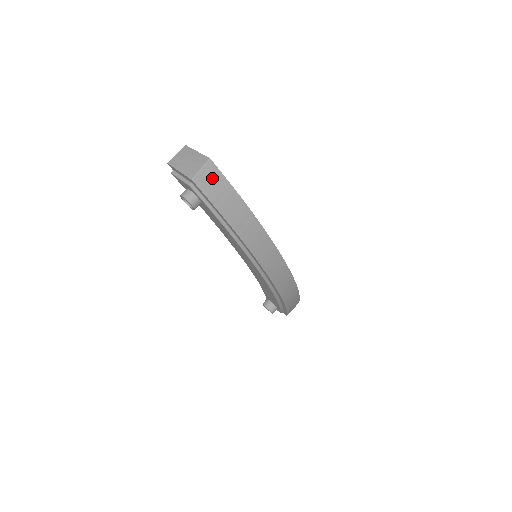
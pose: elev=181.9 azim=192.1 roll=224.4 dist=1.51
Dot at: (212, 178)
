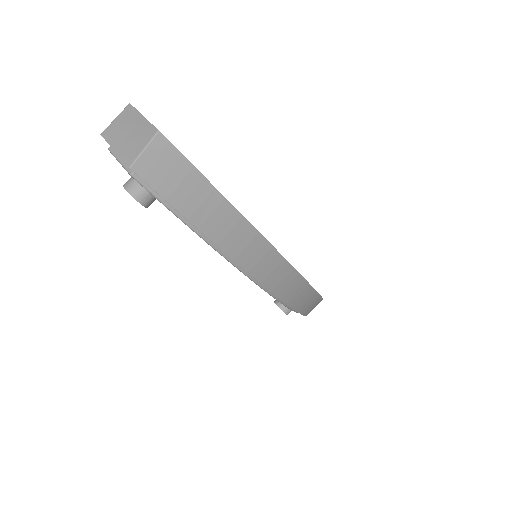
Dot at: (165, 162)
